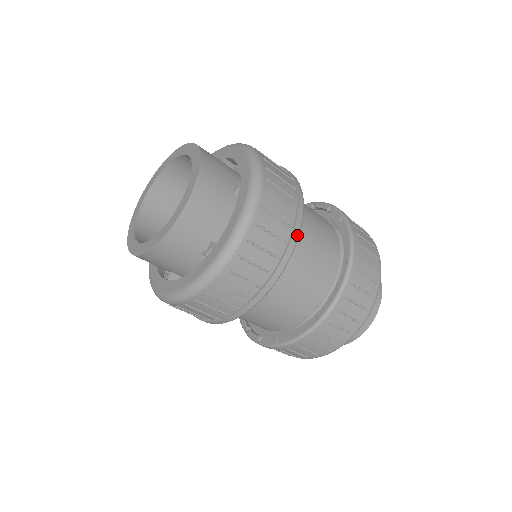
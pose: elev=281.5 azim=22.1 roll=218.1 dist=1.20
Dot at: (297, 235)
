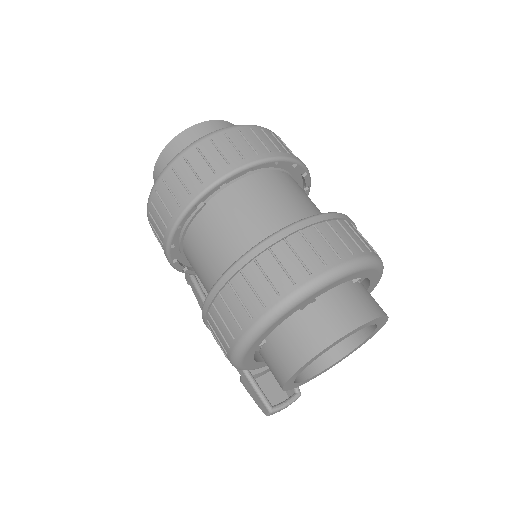
Dot at: (272, 156)
